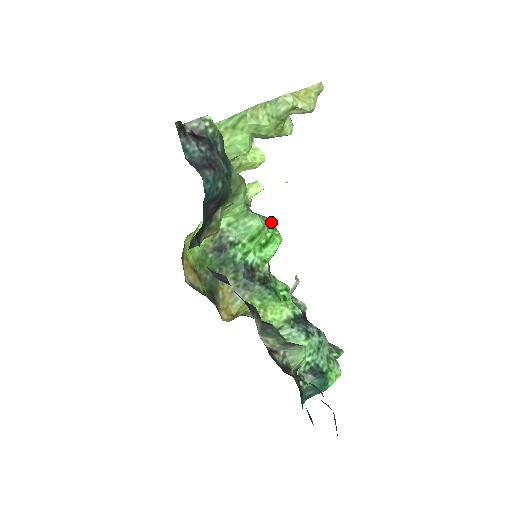
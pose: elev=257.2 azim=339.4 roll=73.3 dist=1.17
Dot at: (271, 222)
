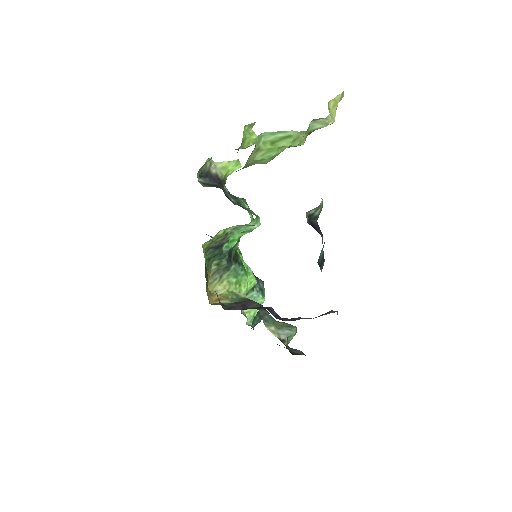
Dot at: occluded
